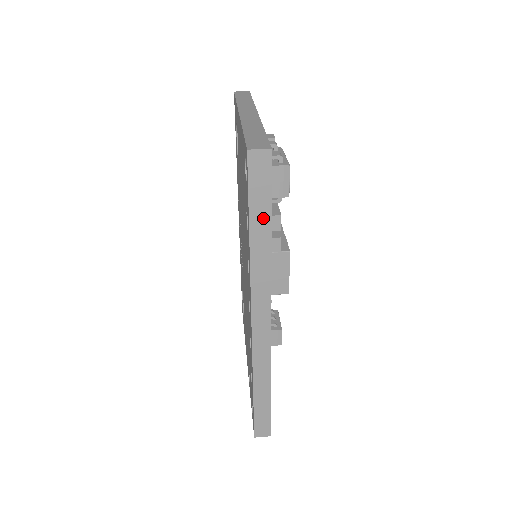
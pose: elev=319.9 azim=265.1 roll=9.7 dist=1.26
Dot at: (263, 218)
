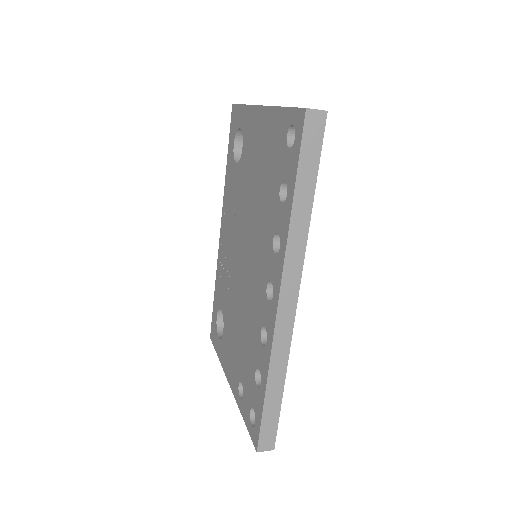
Dot at: (308, 182)
